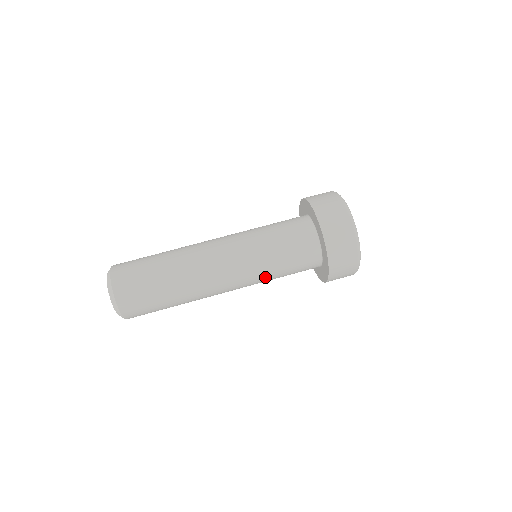
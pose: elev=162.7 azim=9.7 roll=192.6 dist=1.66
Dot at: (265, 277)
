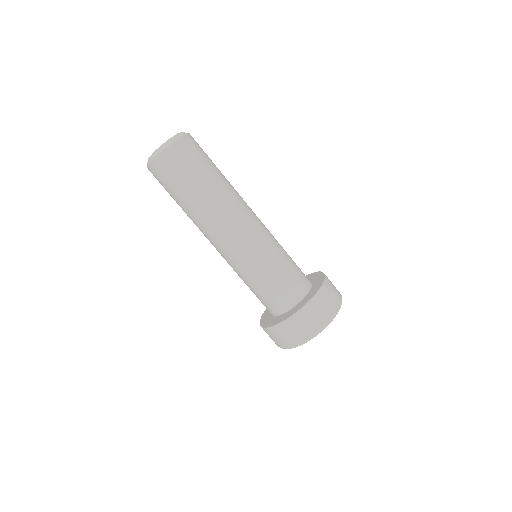
Dot at: (267, 255)
